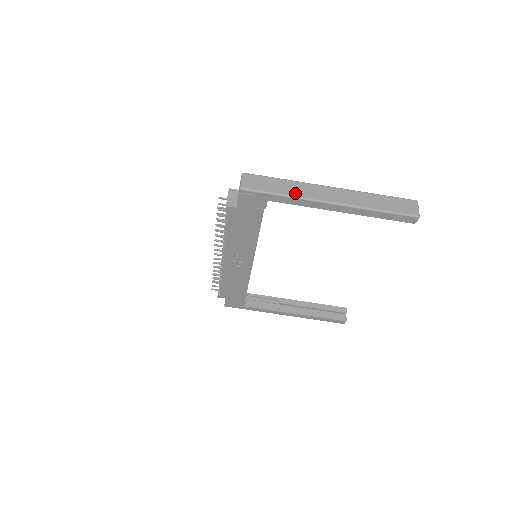
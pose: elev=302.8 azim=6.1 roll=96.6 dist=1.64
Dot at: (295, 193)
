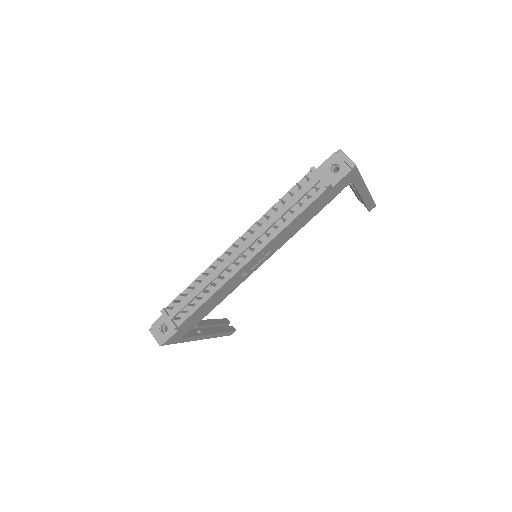
Dot at: occluded
